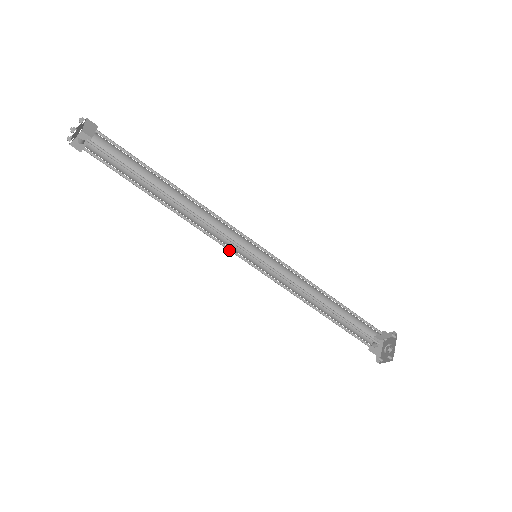
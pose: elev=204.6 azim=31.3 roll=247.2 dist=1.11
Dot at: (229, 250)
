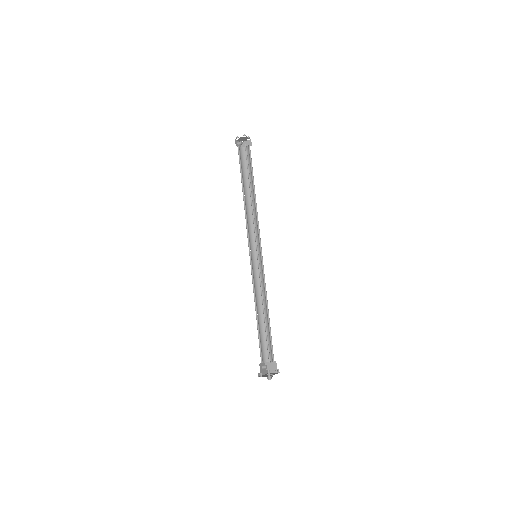
Dot at: (248, 241)
